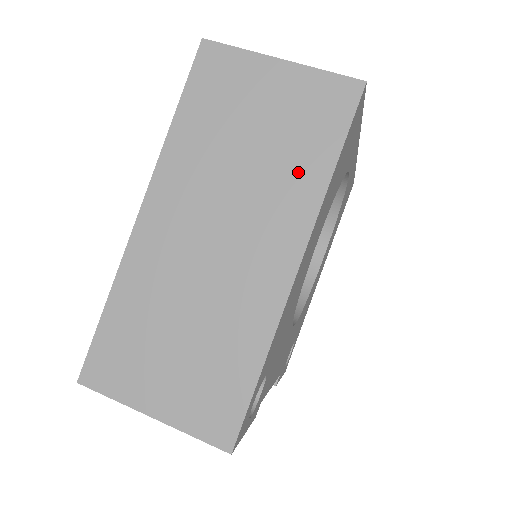
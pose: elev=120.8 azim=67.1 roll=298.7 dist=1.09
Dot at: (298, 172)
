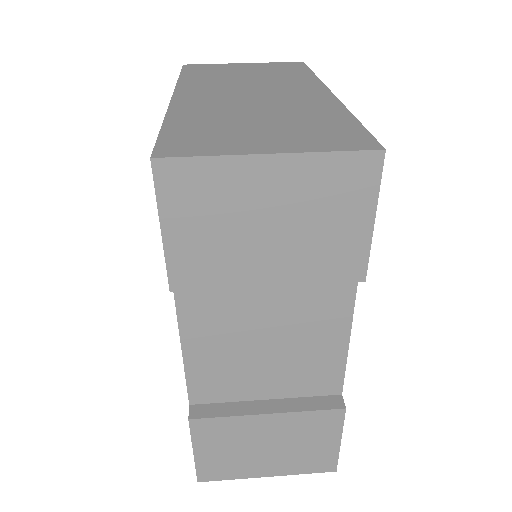
Dot at: (291, 76)
